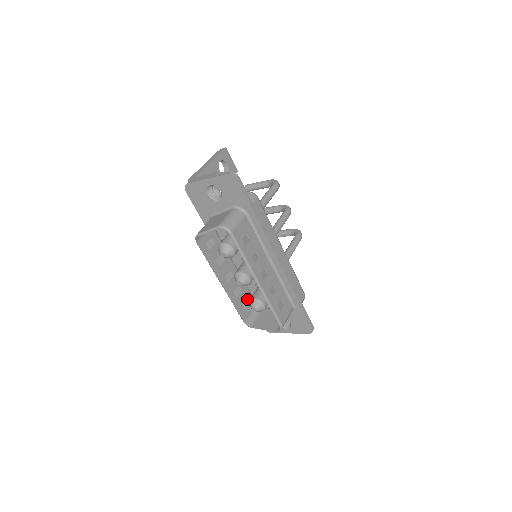
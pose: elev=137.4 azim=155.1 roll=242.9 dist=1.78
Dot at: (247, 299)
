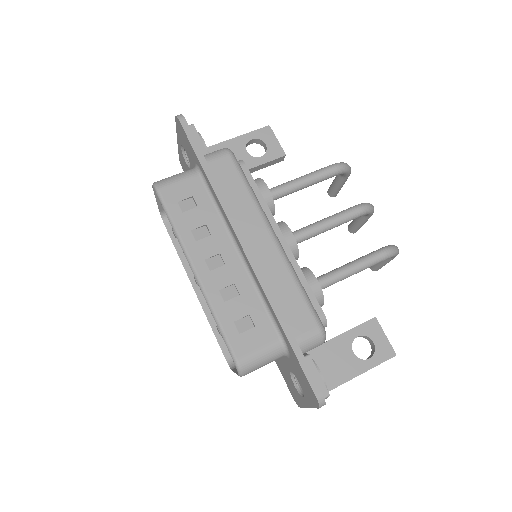
Dot at: occluded
